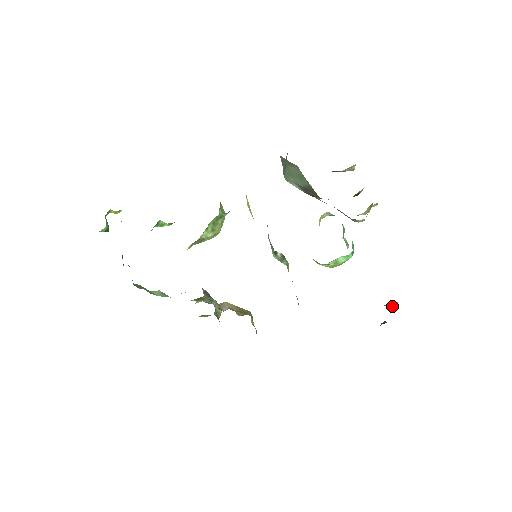
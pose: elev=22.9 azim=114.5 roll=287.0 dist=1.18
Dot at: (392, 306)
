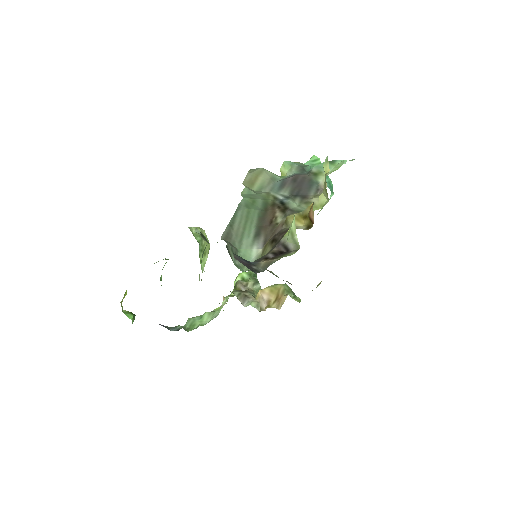
Dot at: occluded
